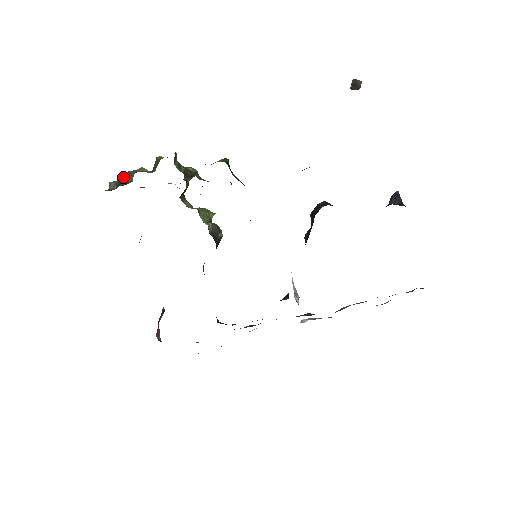
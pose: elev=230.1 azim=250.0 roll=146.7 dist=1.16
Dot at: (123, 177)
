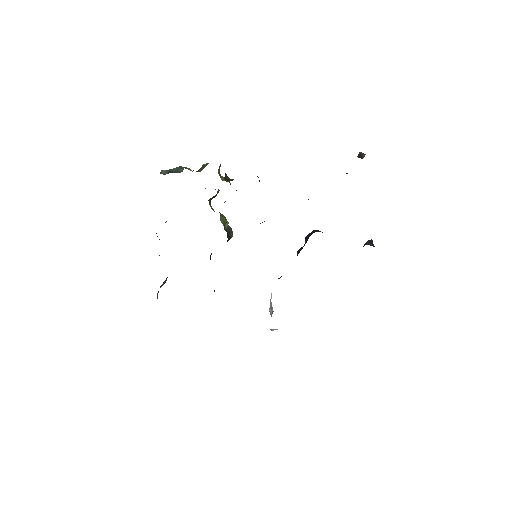
Dot at: (174, 169)
